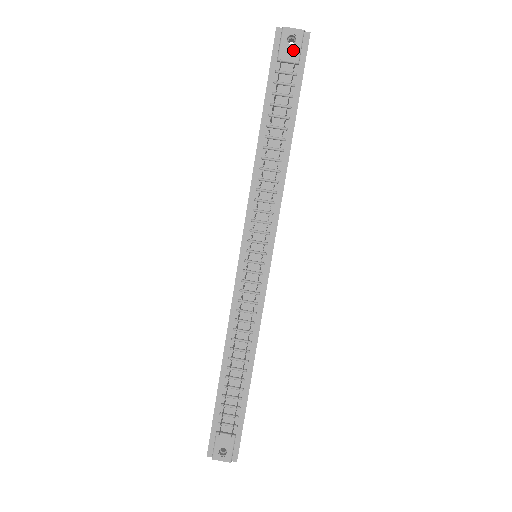
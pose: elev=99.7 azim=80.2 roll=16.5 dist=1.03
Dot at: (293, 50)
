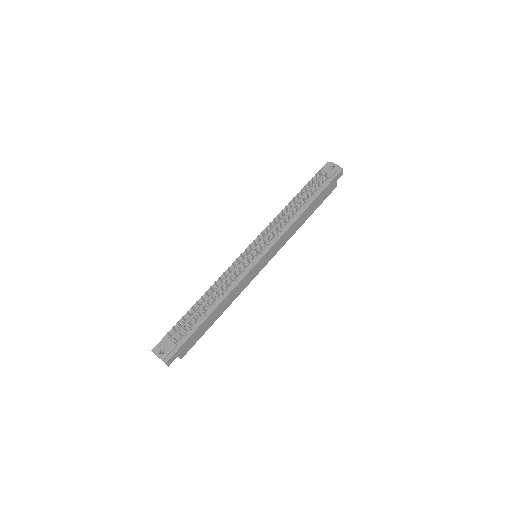
Dot at: (330, 171)
